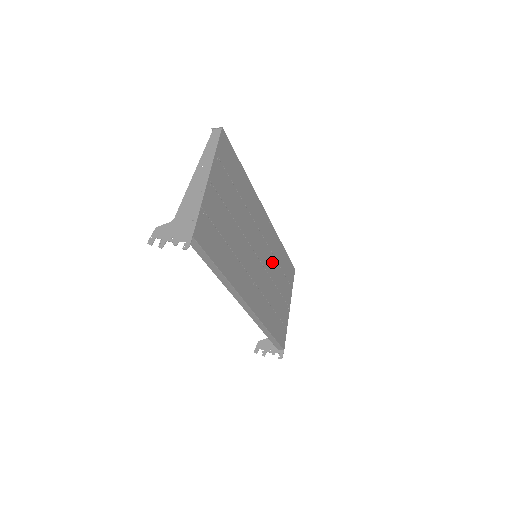
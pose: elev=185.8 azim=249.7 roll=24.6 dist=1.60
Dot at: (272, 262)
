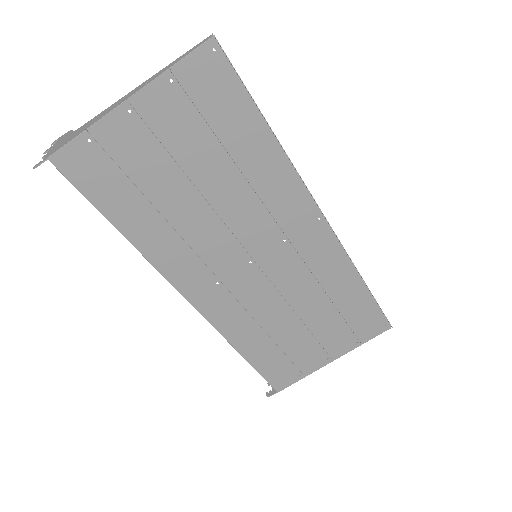
Dot at: (305, 284)
